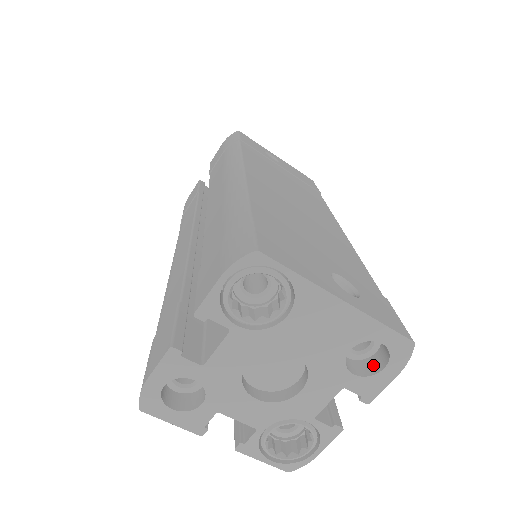
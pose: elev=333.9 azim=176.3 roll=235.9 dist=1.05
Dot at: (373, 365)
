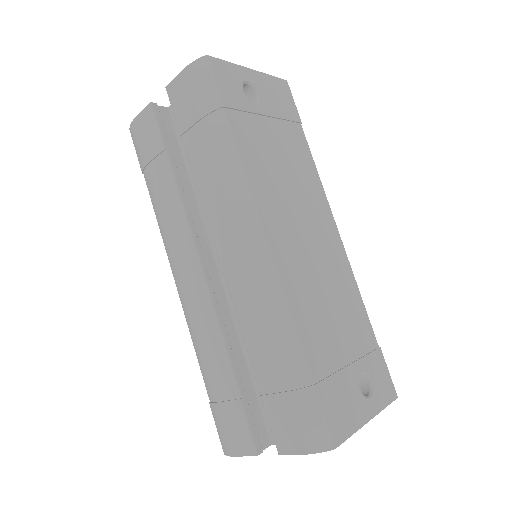
Dot at: occluded
